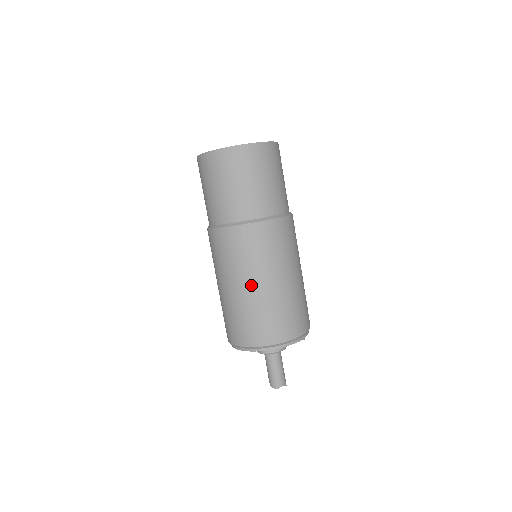
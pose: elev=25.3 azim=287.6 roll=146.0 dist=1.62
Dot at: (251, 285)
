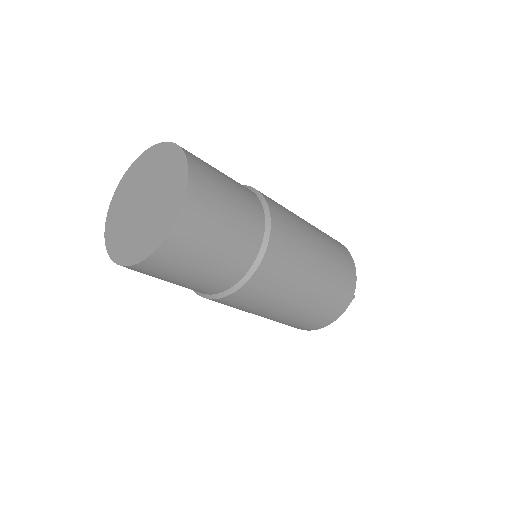
Dot at: (264, 316)
